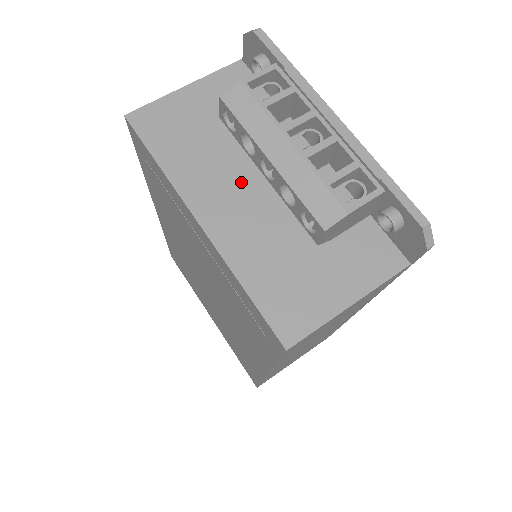
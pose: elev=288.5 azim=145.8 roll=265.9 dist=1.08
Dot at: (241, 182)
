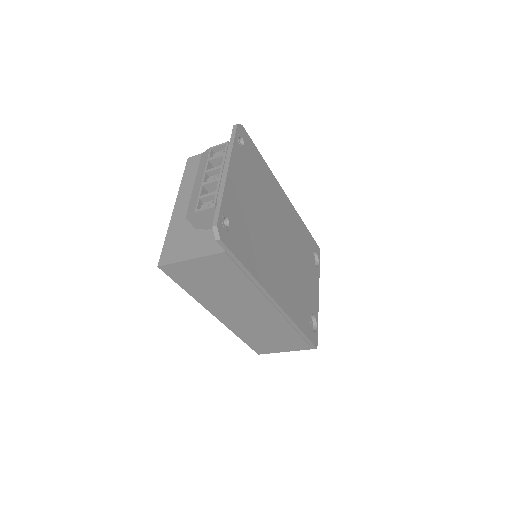
Dot at: occluded
